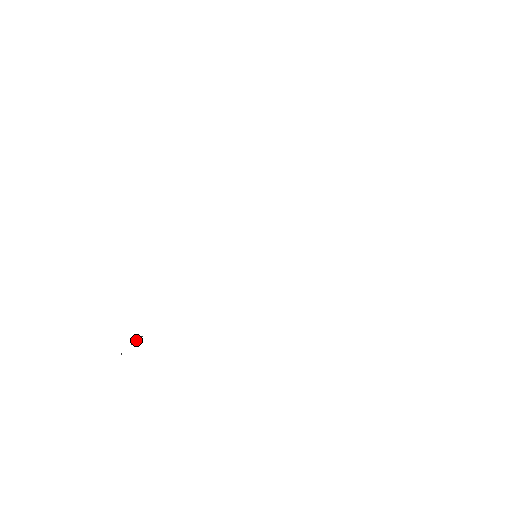
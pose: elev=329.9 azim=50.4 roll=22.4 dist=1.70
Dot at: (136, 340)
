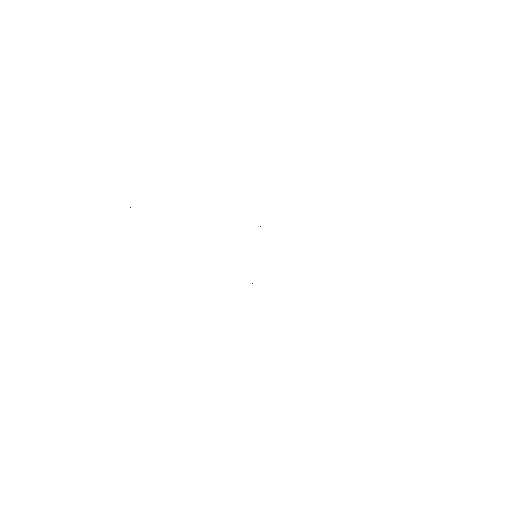
Dot at: occluded
